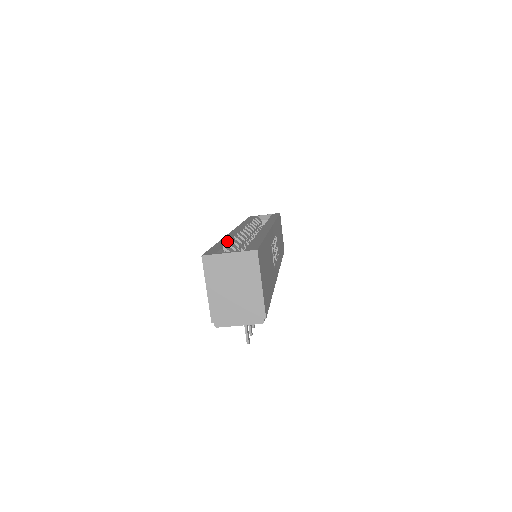
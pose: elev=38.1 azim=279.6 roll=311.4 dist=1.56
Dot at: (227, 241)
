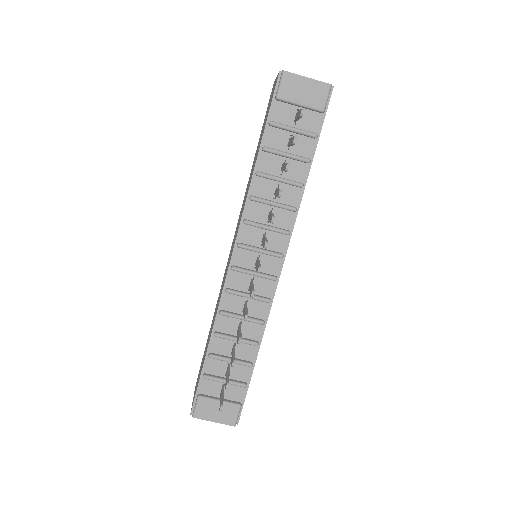
Dot at: occluded
